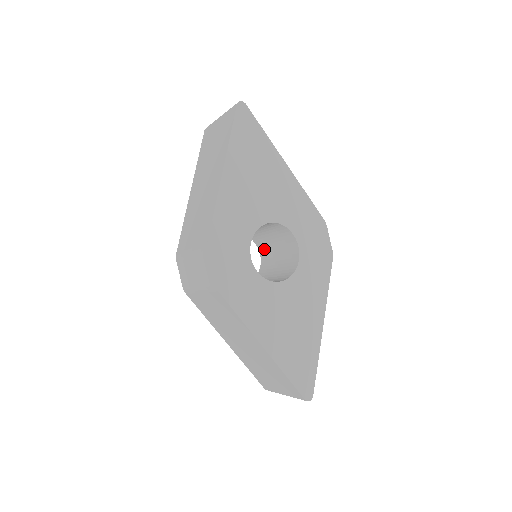
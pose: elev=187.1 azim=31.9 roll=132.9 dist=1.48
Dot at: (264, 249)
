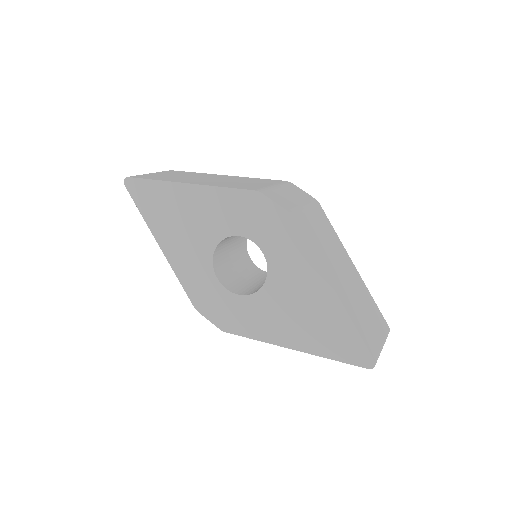
Dot at: occluded
